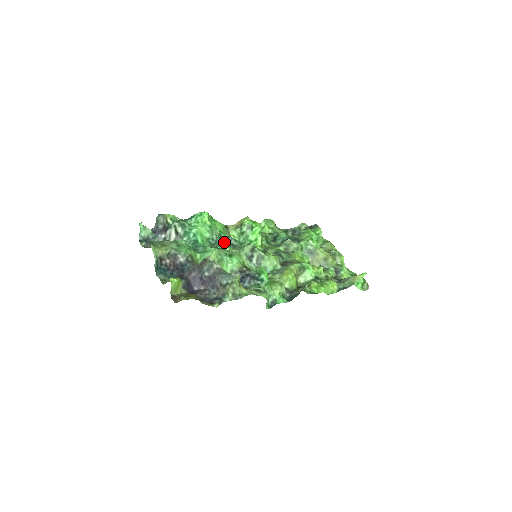
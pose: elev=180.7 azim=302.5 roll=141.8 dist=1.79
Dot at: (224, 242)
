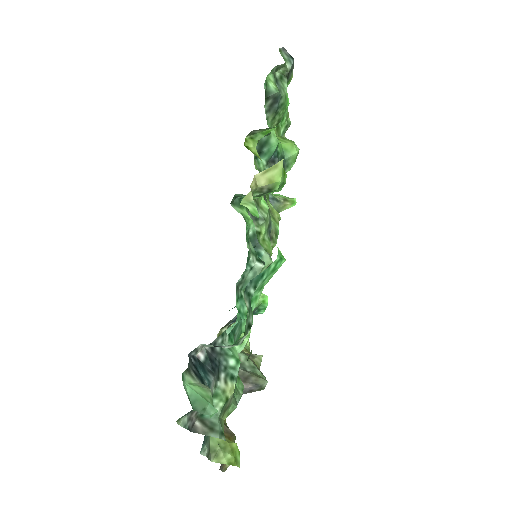
Dot at: occluded
